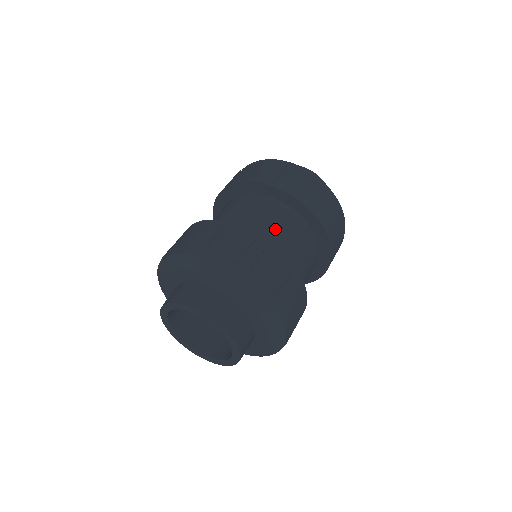
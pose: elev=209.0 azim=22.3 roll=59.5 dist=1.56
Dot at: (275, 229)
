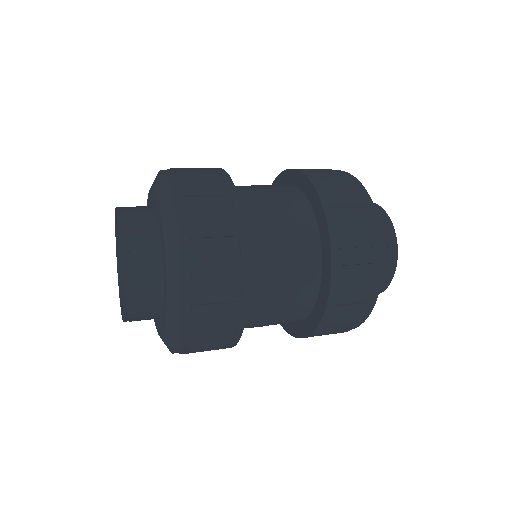
Dot at: (278, 249)
